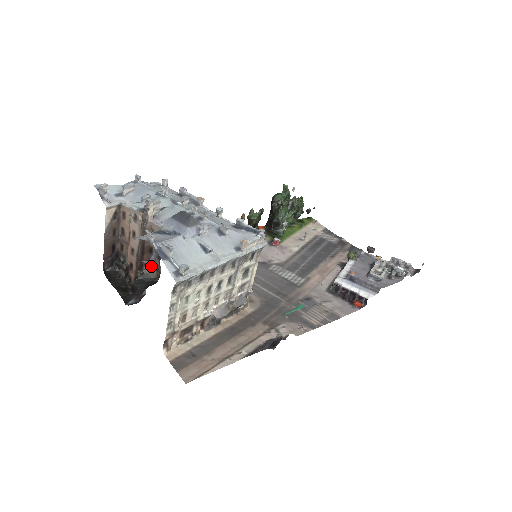
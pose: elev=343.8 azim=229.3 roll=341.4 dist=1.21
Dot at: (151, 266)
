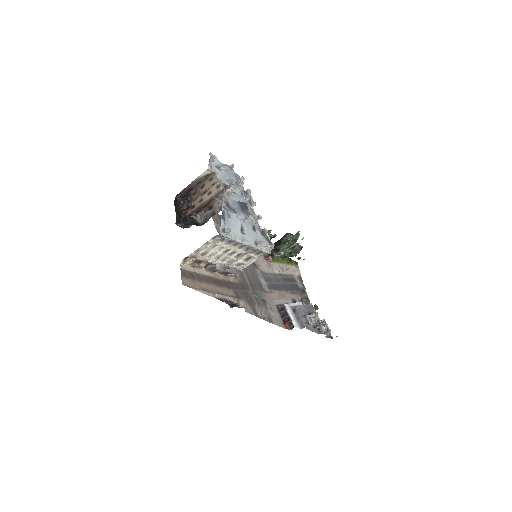
Dot at: (204, 216)
